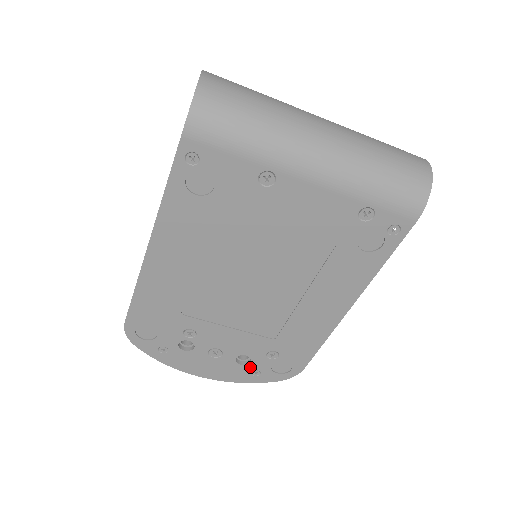
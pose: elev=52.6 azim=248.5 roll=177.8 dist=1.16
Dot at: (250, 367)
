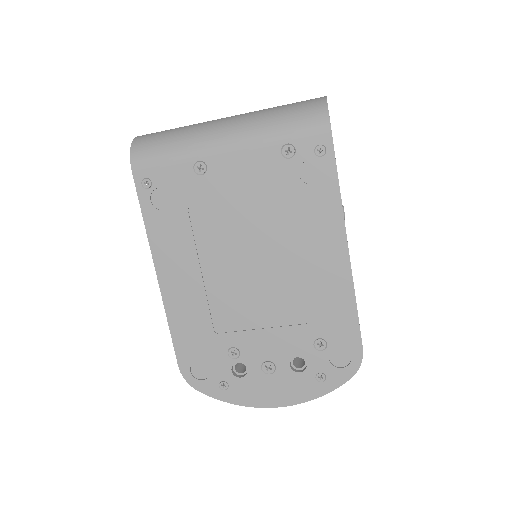
Dot at: (310, 372)
